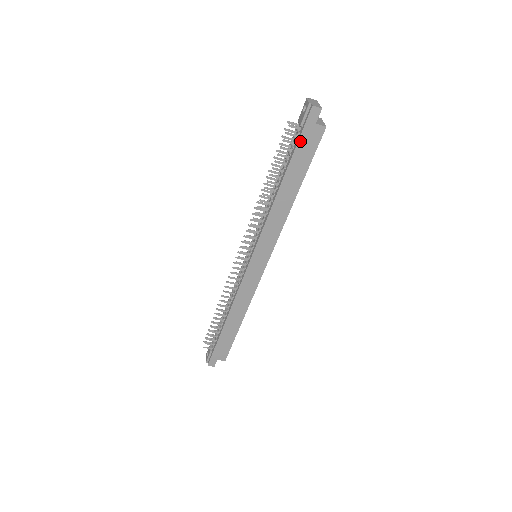
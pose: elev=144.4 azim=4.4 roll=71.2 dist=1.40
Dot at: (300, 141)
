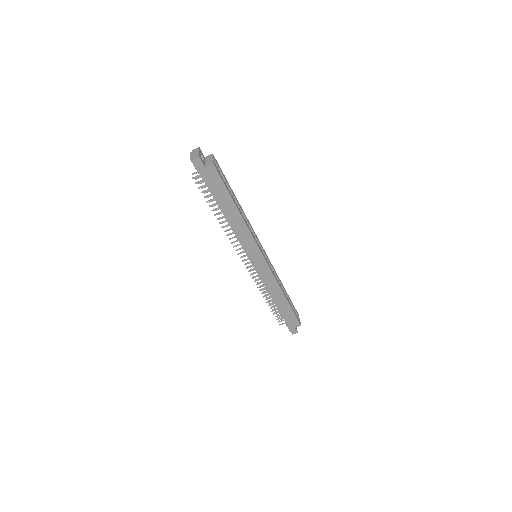
Dot at: (207, 183)
